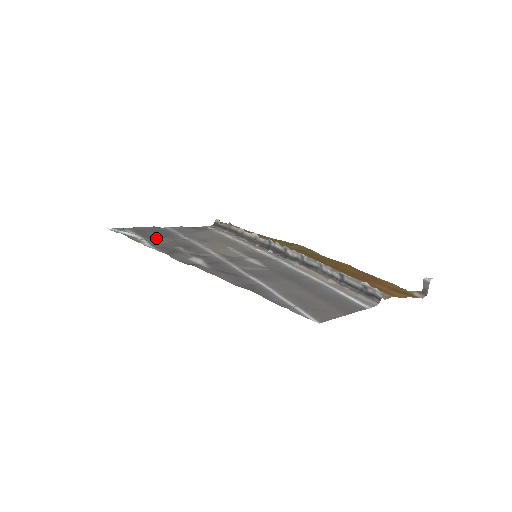
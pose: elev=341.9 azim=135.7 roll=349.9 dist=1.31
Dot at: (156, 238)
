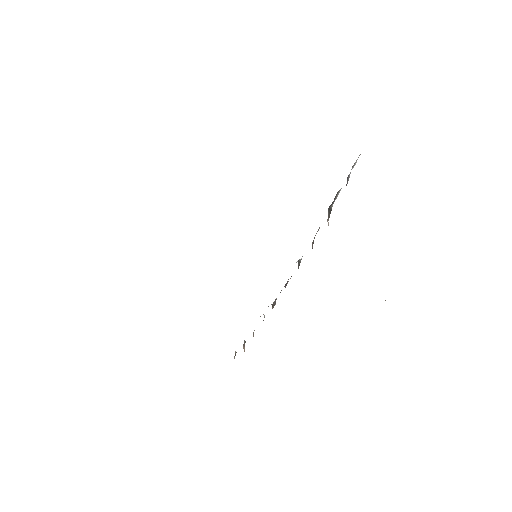
Dot at: occluded
